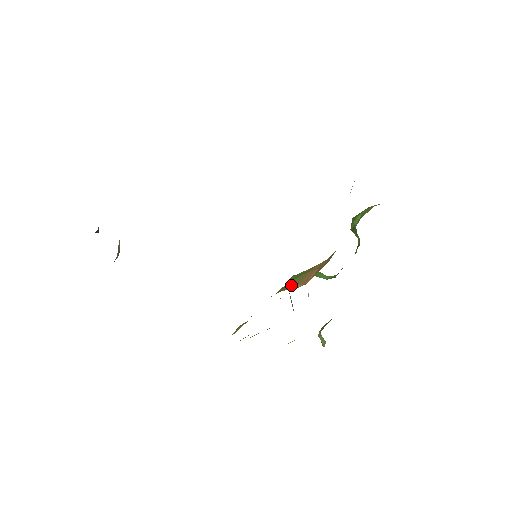
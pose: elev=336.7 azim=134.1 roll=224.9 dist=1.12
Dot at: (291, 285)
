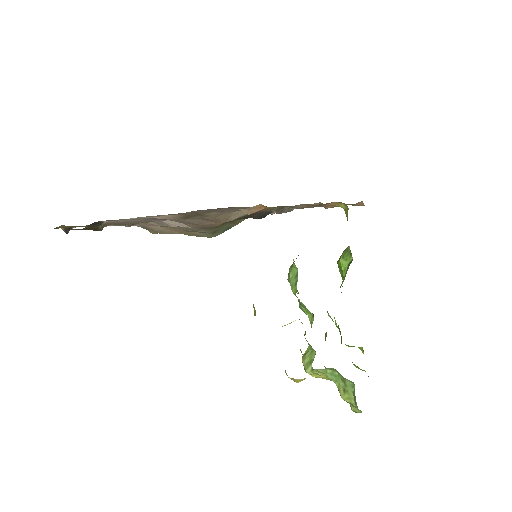
Dot at: occluded
